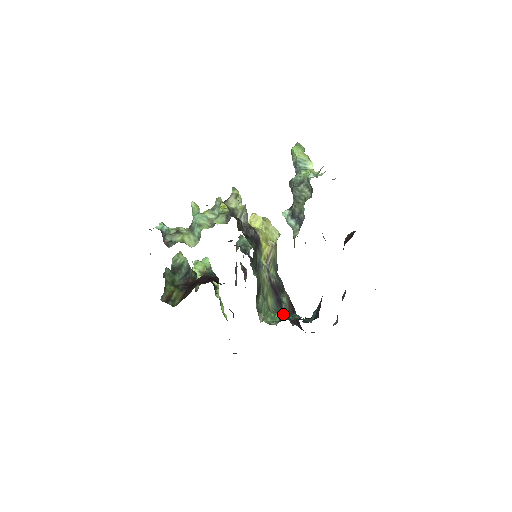
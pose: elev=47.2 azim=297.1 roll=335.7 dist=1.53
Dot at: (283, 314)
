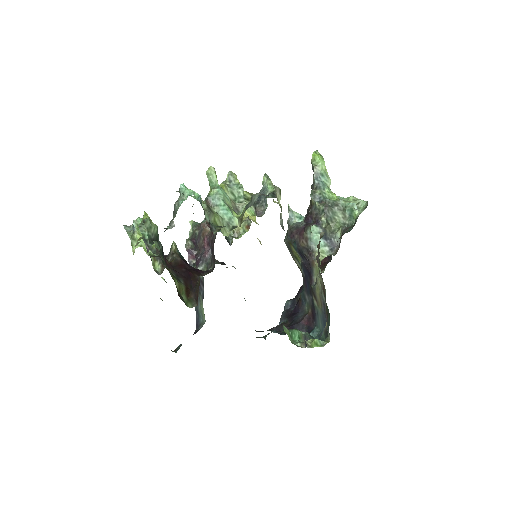
Dot at: (306, 336)
